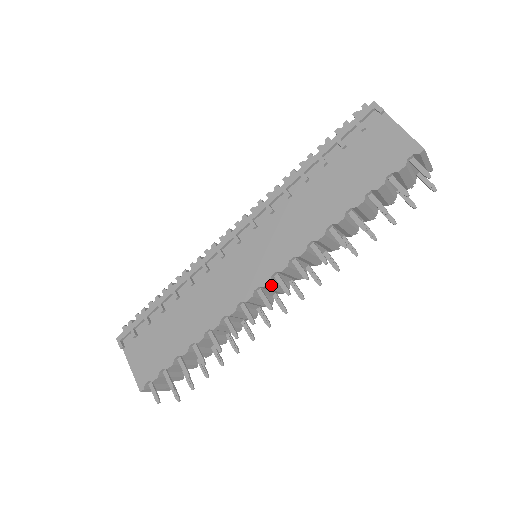
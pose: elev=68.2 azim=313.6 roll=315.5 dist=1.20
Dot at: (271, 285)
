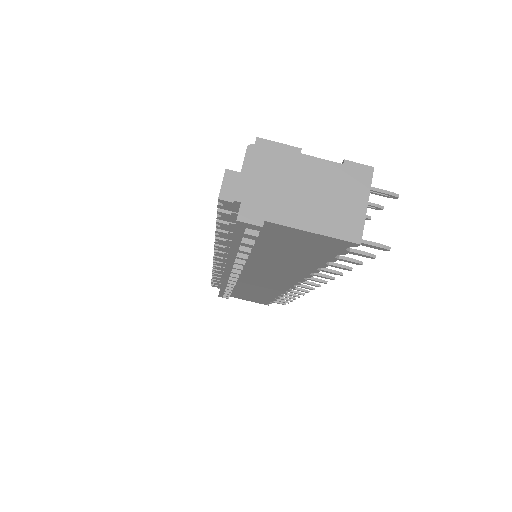
Dot at: occluded
